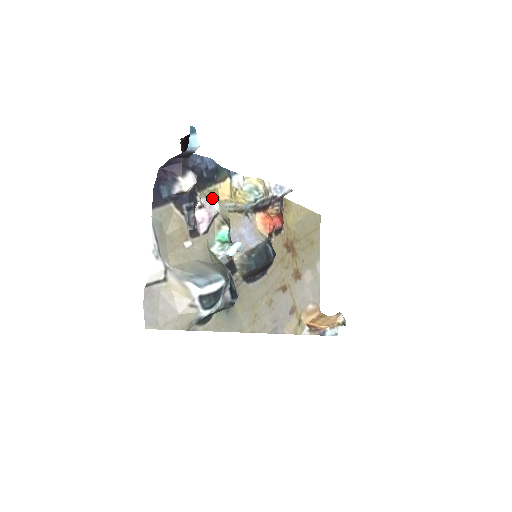
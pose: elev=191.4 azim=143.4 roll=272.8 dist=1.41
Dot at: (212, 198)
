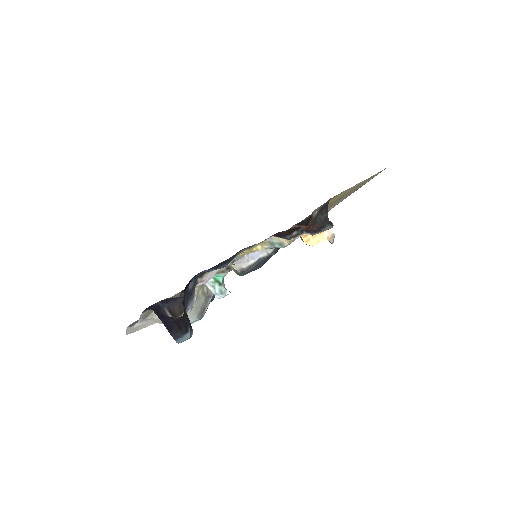
Dot at: occluded
